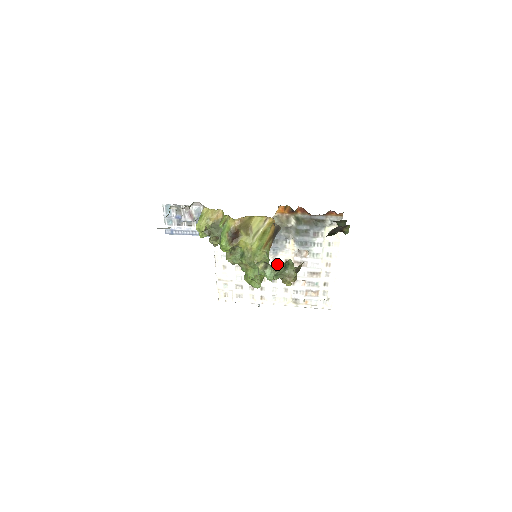
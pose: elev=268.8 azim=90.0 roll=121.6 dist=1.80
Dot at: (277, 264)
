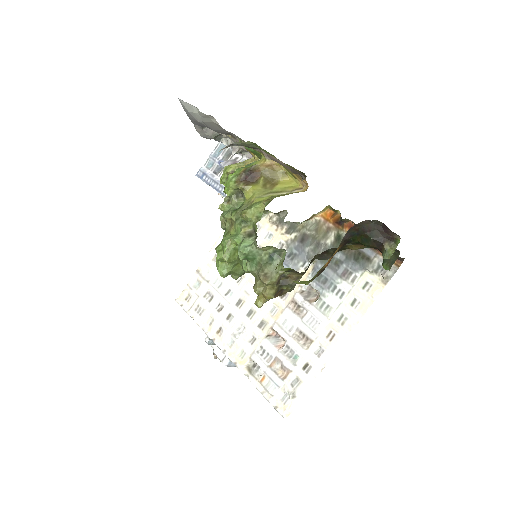
Dot at: occluded
